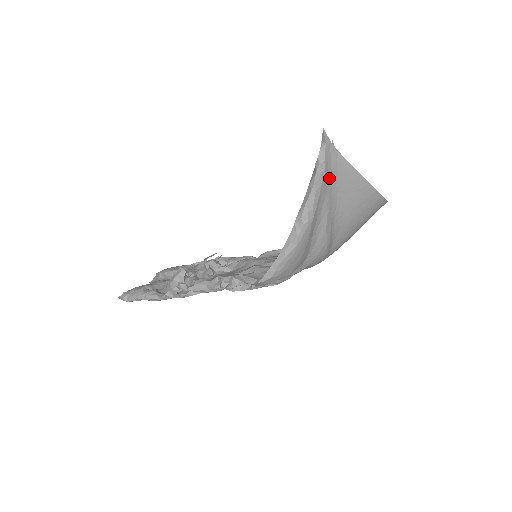
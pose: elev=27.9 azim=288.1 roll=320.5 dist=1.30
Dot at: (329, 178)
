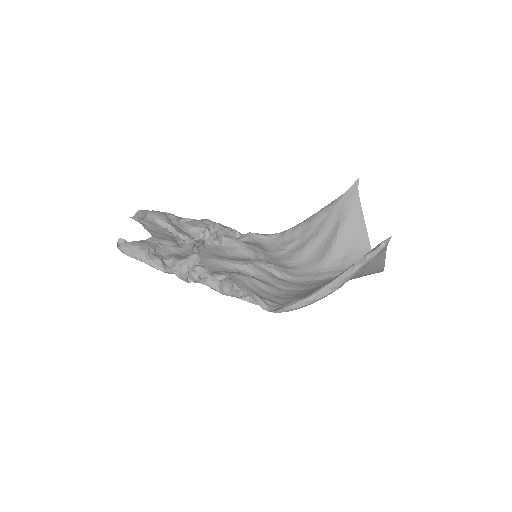
Dot at: occluded
